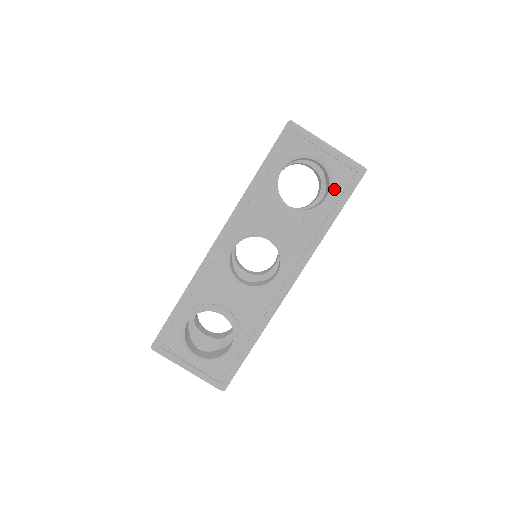
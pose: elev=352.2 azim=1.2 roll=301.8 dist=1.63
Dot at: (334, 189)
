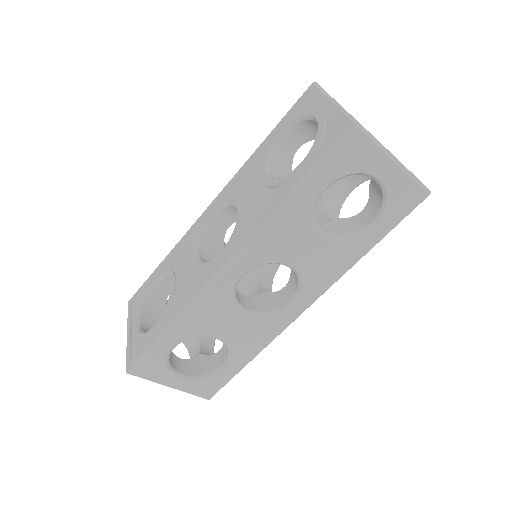
Dot at: (312, 151)
